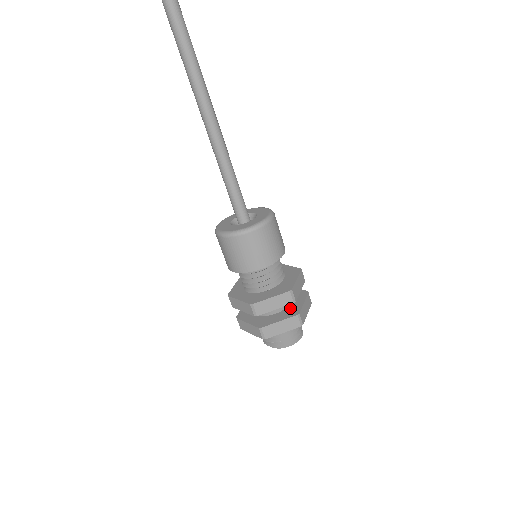
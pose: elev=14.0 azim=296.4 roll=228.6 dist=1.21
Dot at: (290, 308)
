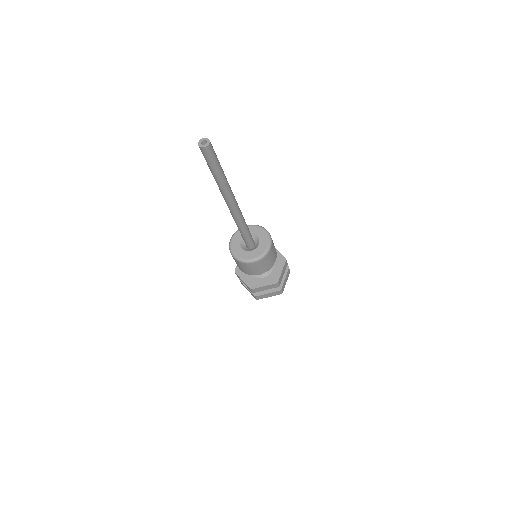
Dot at: occluded
